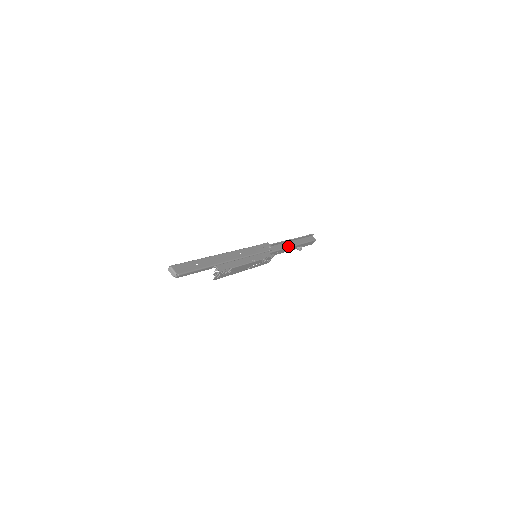
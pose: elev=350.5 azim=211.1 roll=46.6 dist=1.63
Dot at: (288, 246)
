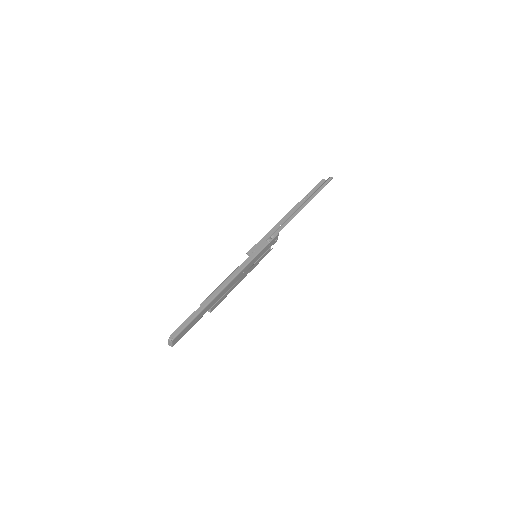
Dot at: occluded
